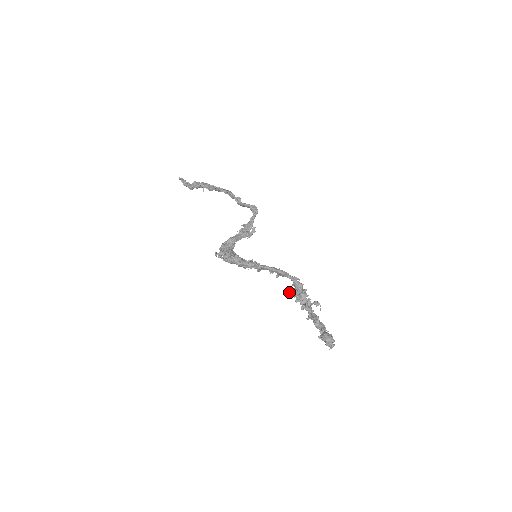
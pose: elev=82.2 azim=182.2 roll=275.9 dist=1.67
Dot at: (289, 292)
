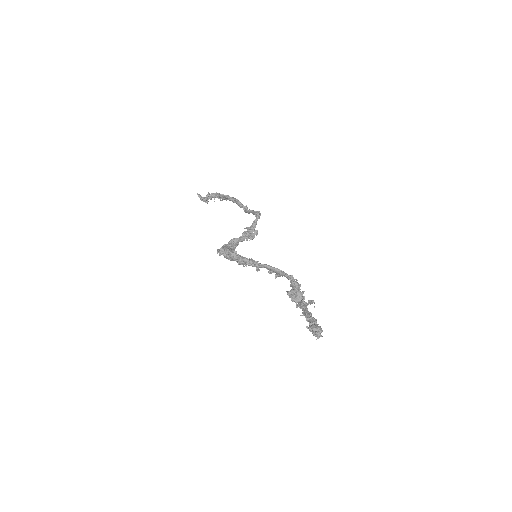
Dot at: (287, 292)
